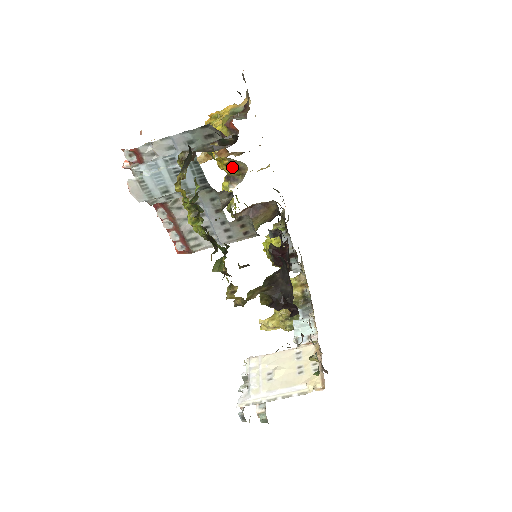
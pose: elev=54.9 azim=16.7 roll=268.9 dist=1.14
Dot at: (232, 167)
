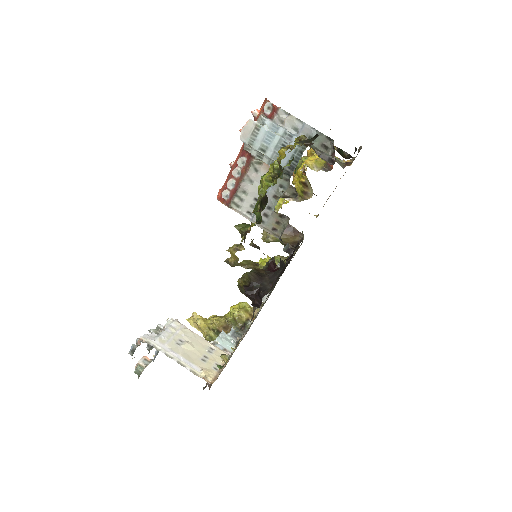
Dot at: (302, 187)
